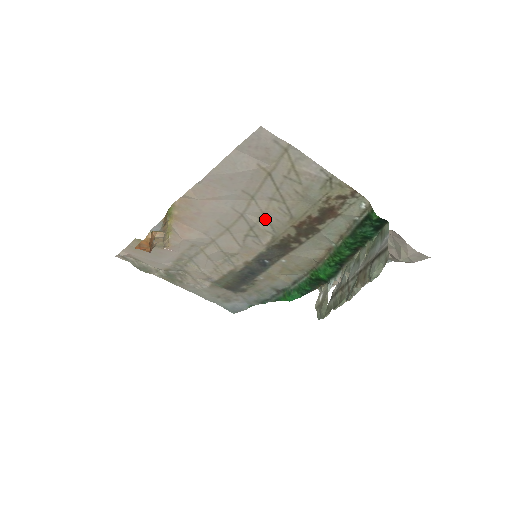
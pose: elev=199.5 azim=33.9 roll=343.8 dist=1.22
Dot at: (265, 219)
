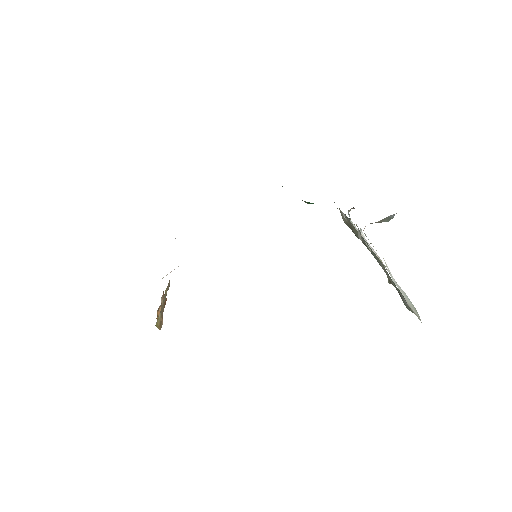
Dot at: occluded
